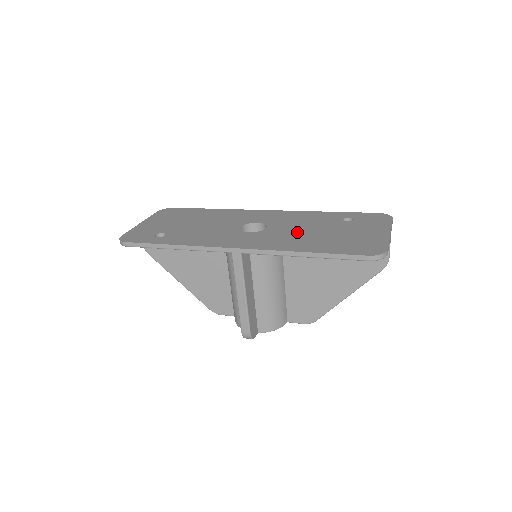
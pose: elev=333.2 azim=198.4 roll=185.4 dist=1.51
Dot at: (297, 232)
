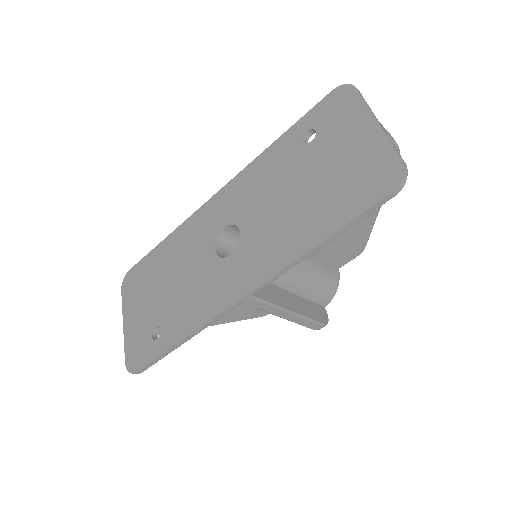
Dot at: (277, 212)
